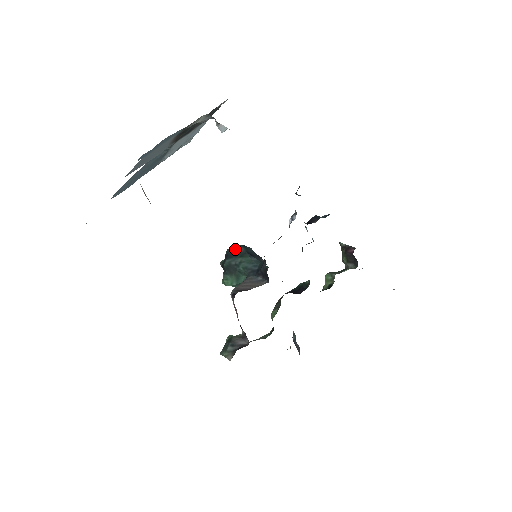
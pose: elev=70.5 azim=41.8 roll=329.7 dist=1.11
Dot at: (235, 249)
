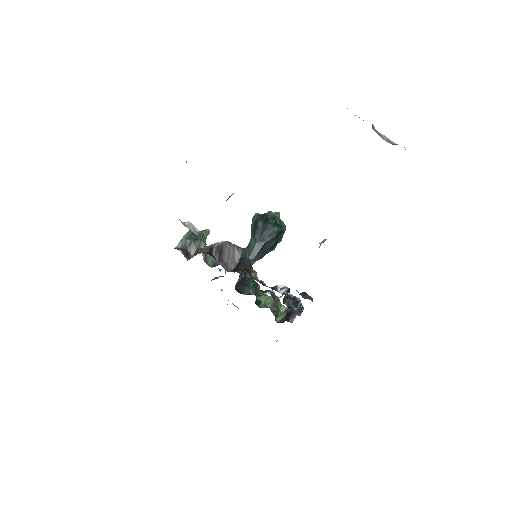
Dot at: (270, 231)
